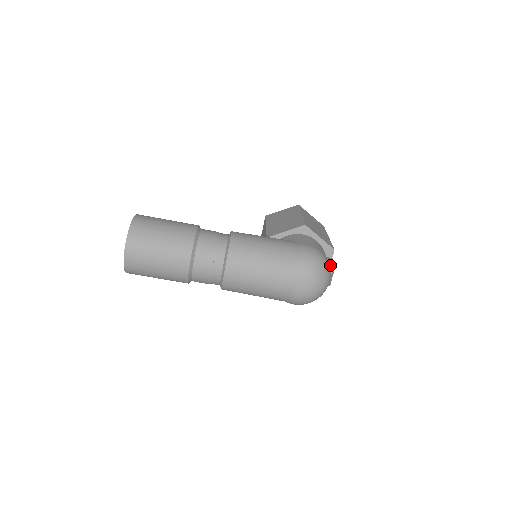
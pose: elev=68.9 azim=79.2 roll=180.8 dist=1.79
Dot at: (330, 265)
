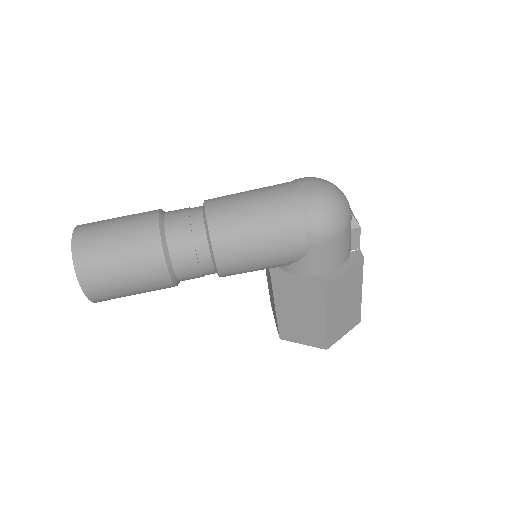
Dot at: occluded
